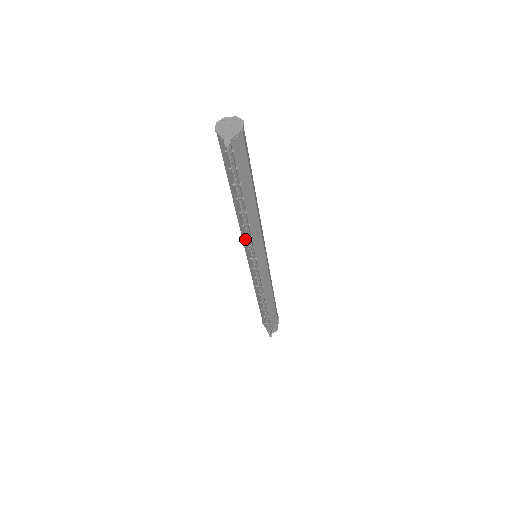
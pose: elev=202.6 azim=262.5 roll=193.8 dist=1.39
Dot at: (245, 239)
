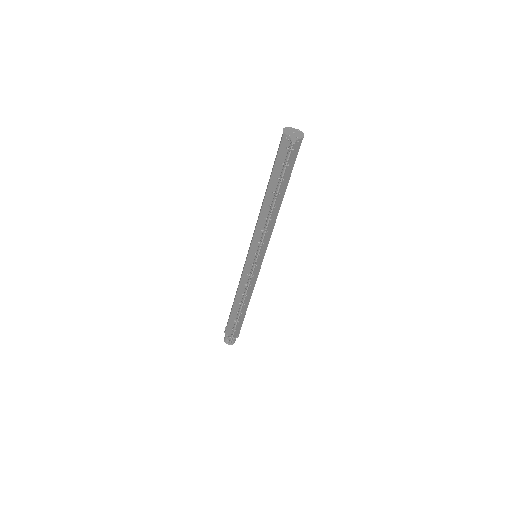
Dot at: (258, 235)
